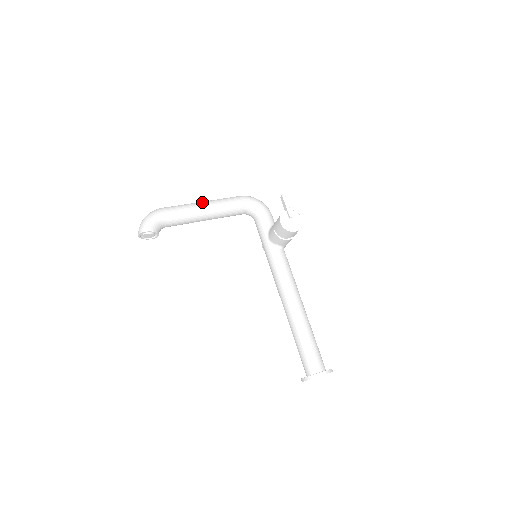
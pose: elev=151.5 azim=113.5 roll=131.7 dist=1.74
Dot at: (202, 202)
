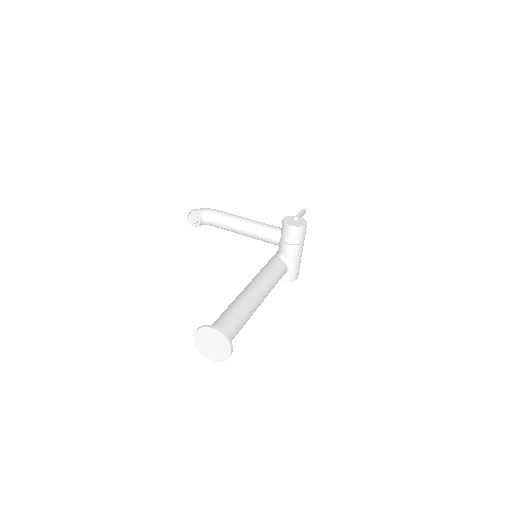
Dot at: occluded
